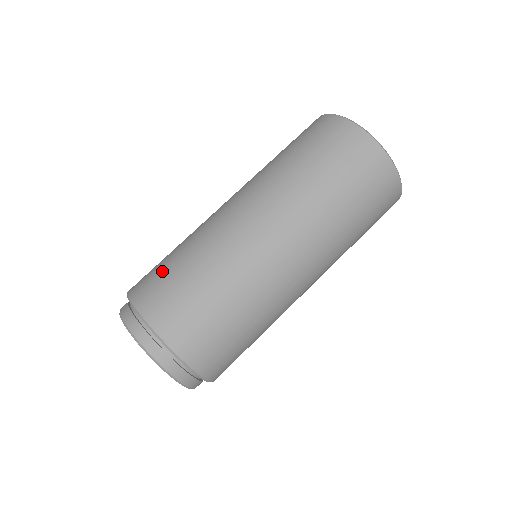
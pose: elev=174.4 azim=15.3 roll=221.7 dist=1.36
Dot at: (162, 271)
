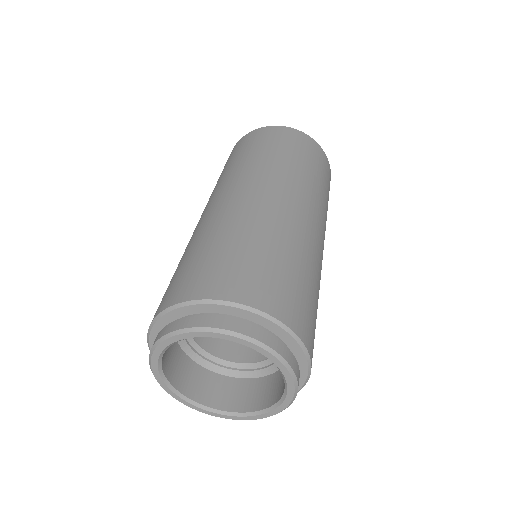
Dot at: (222, 260)
